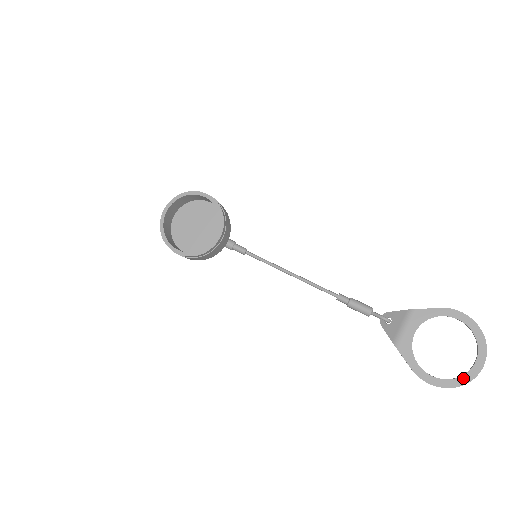
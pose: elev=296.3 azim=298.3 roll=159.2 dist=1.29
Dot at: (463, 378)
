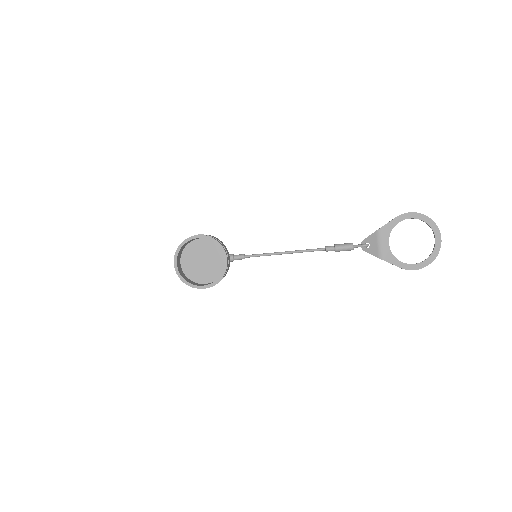
Dot at: (433, 254)
